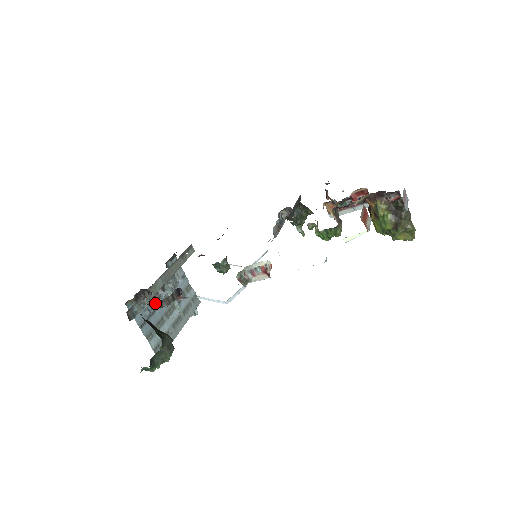
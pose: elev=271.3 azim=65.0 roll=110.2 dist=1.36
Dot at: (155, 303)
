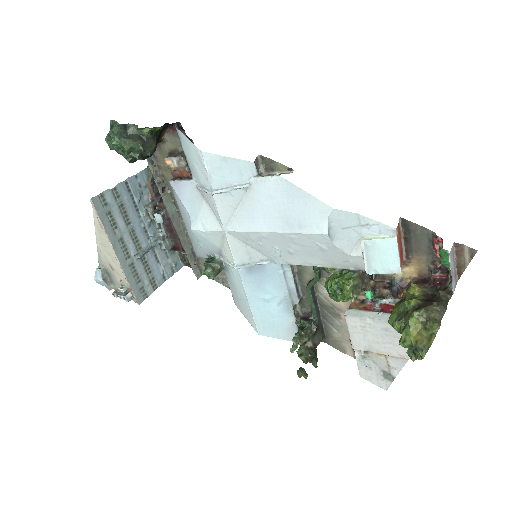
Dot at: (176, 153)
